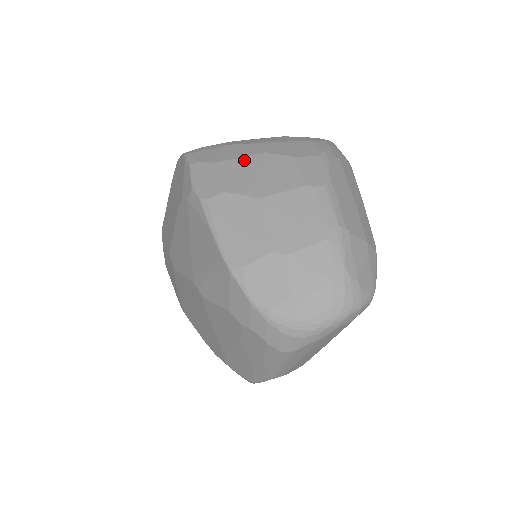
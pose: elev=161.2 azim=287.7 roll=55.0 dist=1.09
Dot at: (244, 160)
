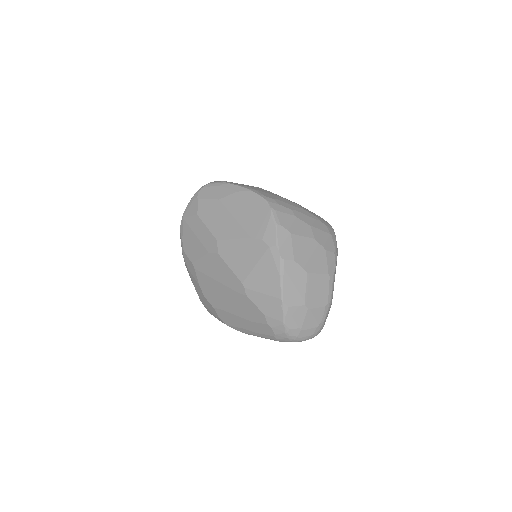
Dot at: (305, 240)
